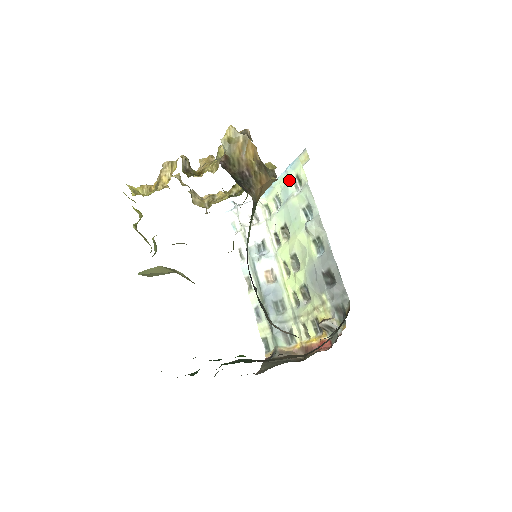
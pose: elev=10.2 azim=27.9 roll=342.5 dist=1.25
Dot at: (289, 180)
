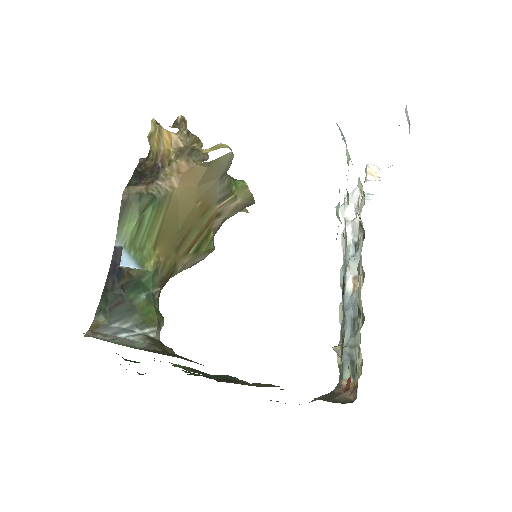
Dot at: (347, 153)
